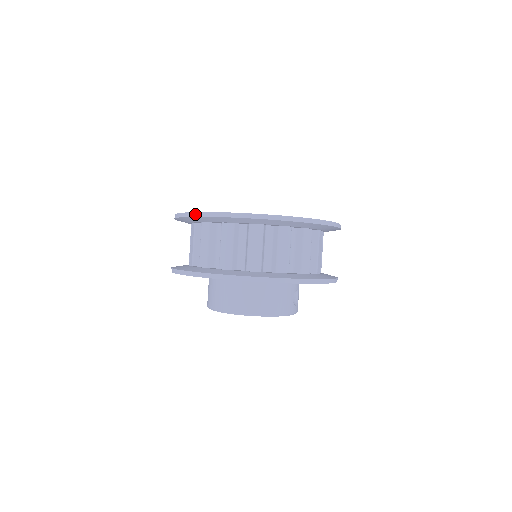
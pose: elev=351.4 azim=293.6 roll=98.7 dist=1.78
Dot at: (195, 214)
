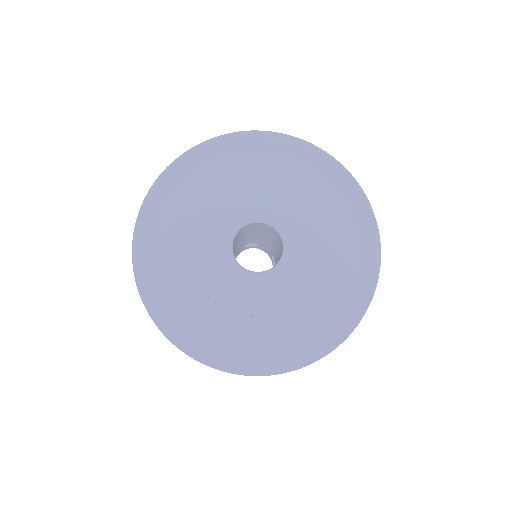
Dot at: occluded
